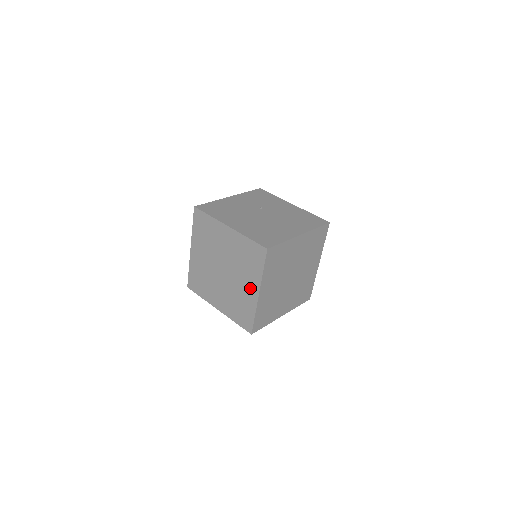
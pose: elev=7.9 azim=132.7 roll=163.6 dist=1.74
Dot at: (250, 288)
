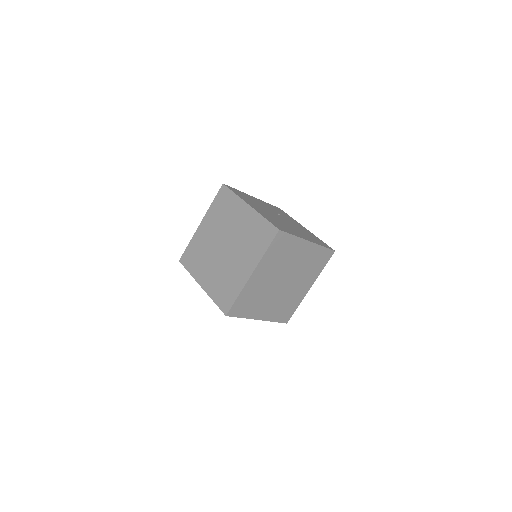
Dot at: (245, 267)
